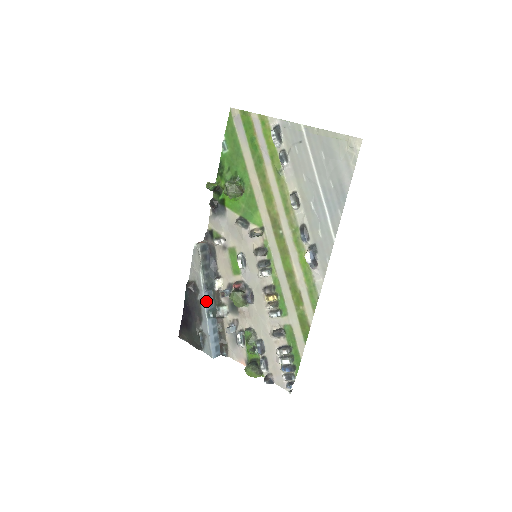
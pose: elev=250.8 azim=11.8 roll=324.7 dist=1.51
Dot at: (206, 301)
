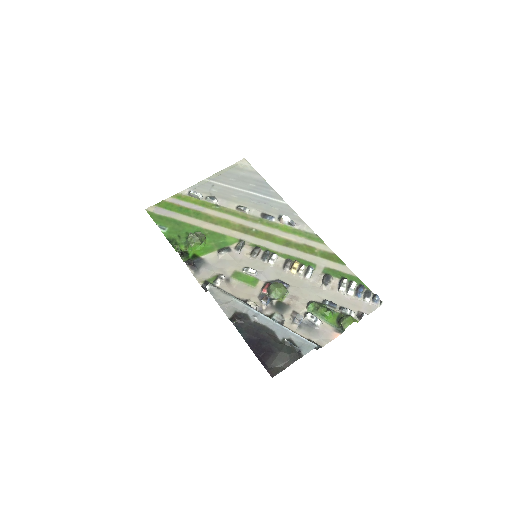
Dot at: (260, 314)
